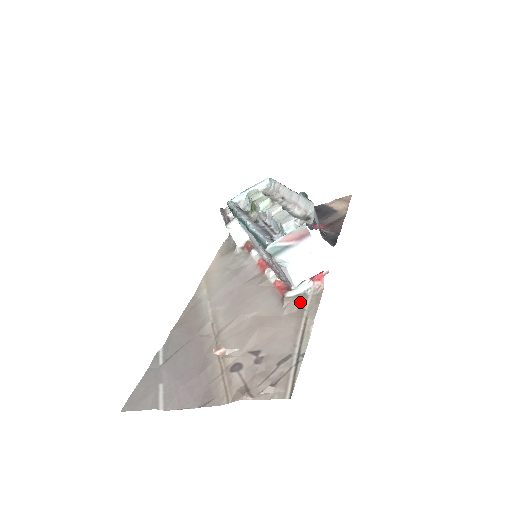
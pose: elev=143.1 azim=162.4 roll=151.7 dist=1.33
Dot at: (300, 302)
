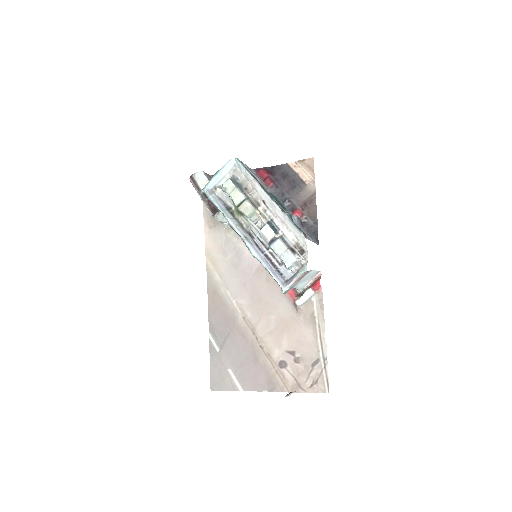
Dot at: (310, 310)
